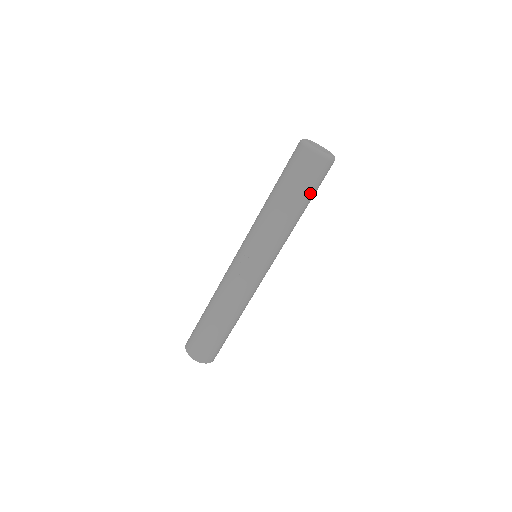
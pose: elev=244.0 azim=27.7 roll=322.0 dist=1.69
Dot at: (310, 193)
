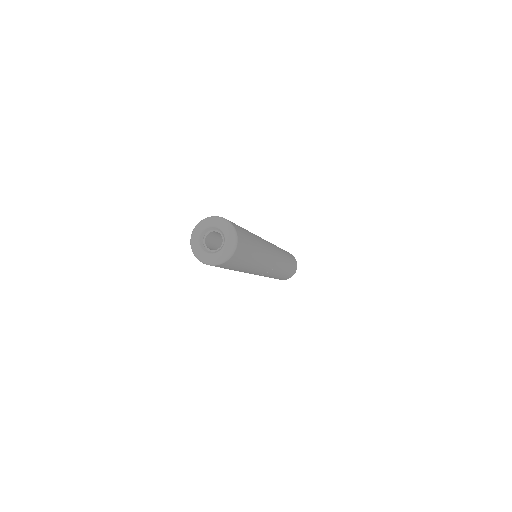
Dot at: (250, 244)
